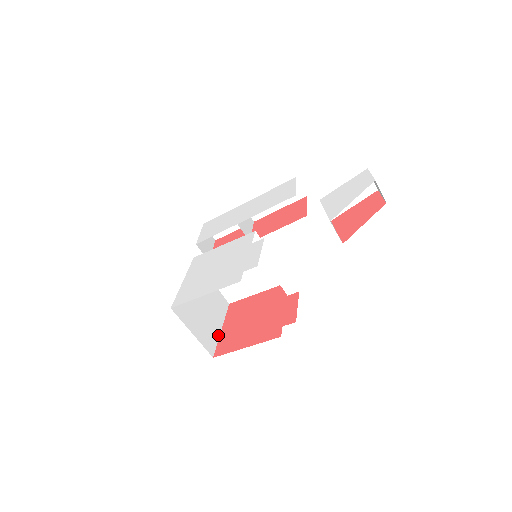
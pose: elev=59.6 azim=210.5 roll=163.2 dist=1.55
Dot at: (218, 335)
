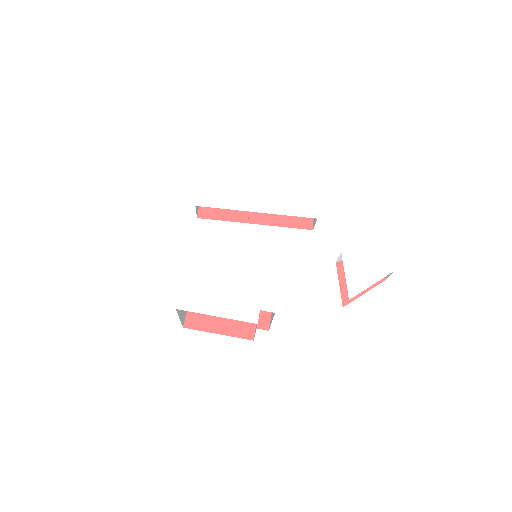
Dot at: occluded
